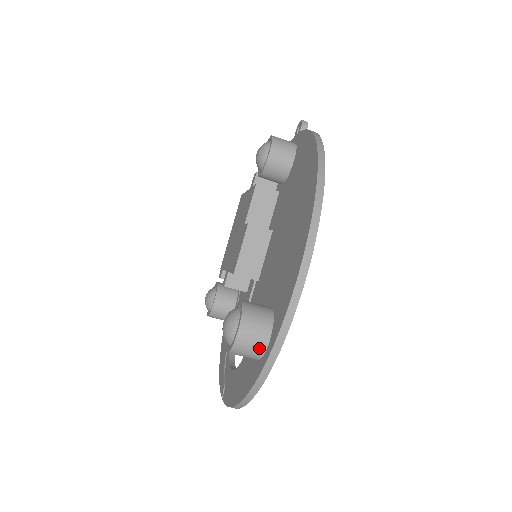
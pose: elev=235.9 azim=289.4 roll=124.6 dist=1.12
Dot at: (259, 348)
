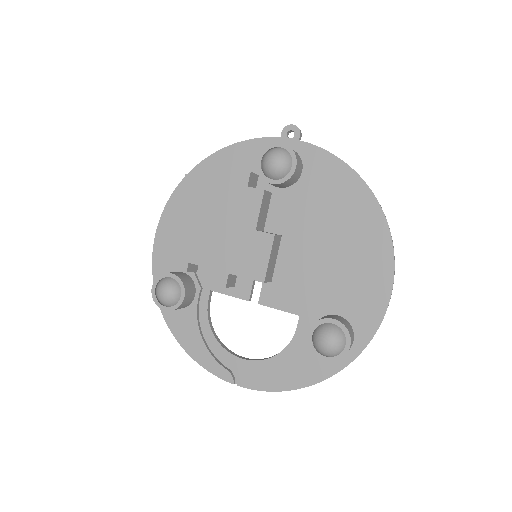
Dot at: (349, 350)
